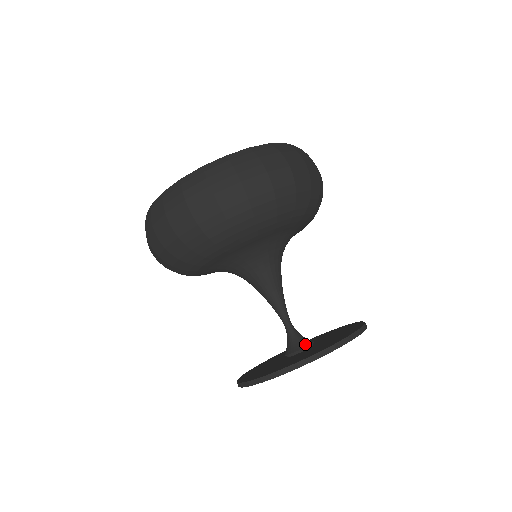
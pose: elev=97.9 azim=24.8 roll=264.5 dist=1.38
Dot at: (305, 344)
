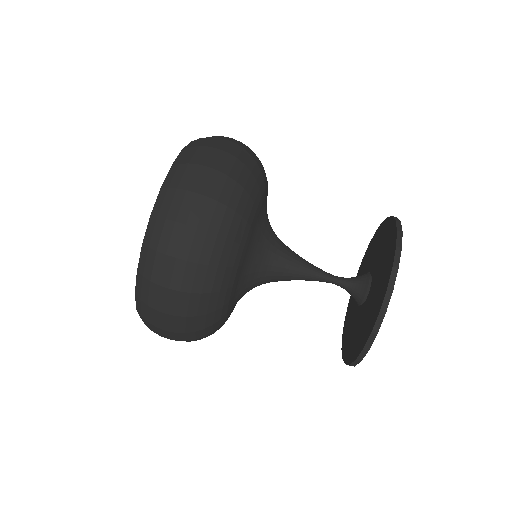
Dot at: (366, 279)
